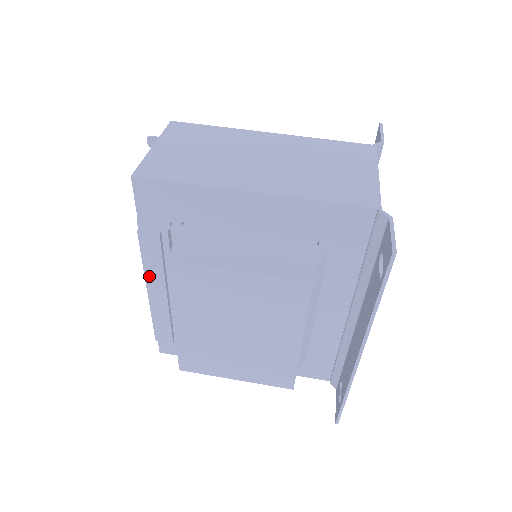
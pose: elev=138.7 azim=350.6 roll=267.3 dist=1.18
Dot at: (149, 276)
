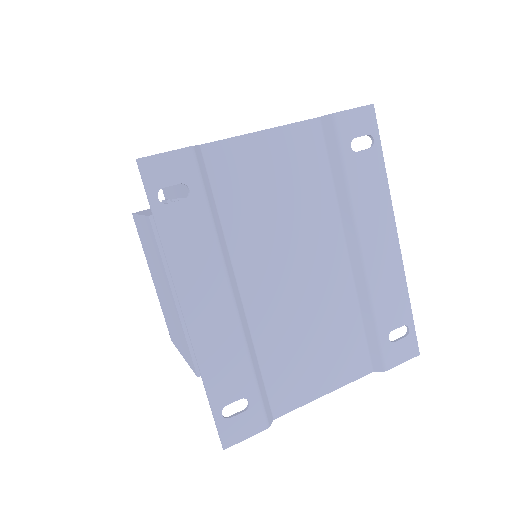
Dot at: occluded
